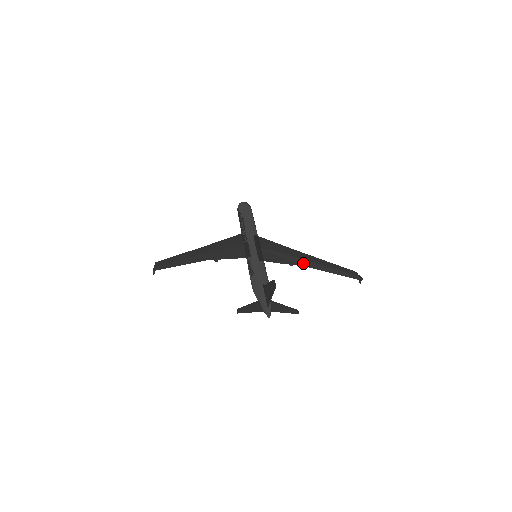
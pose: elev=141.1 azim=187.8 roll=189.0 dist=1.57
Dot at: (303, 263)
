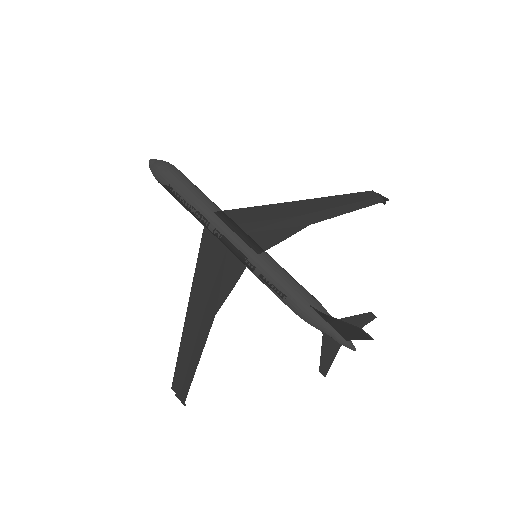
Dot at: (309, 220)
